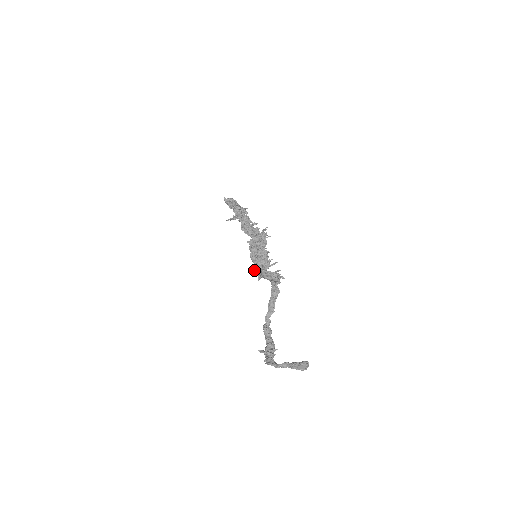
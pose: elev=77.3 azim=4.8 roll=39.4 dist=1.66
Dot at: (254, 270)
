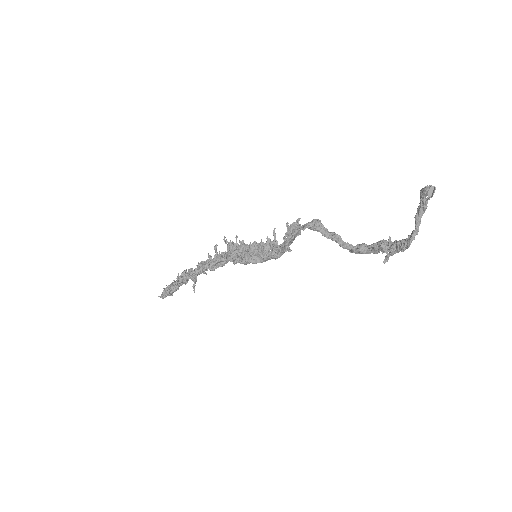
Dot at: occluded
